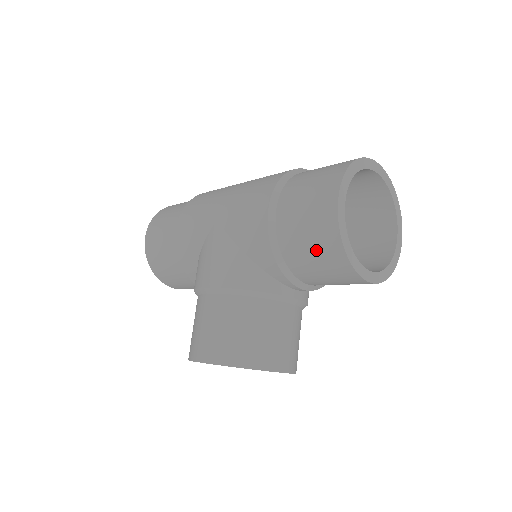
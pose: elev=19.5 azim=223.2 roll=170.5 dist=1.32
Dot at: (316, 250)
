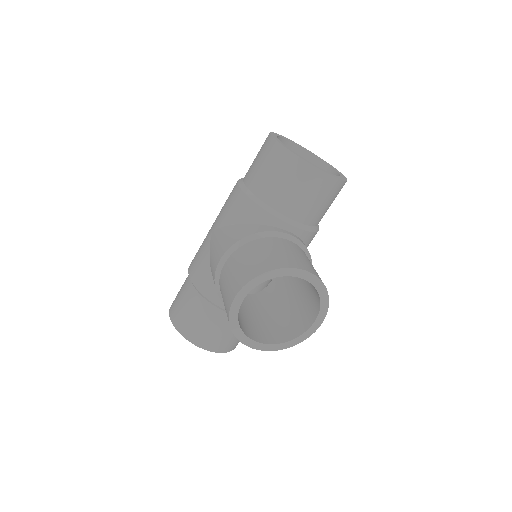
Dot at: (277, 171)
